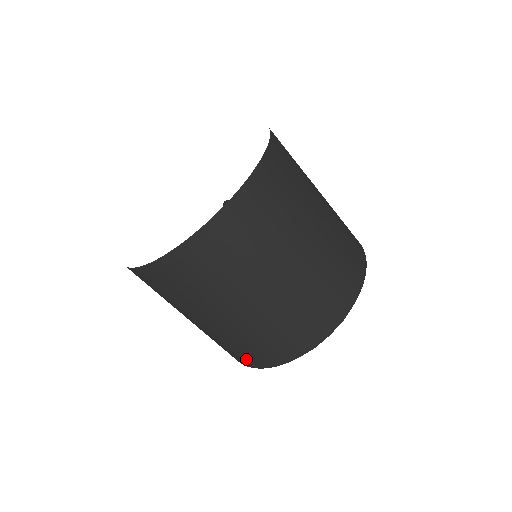
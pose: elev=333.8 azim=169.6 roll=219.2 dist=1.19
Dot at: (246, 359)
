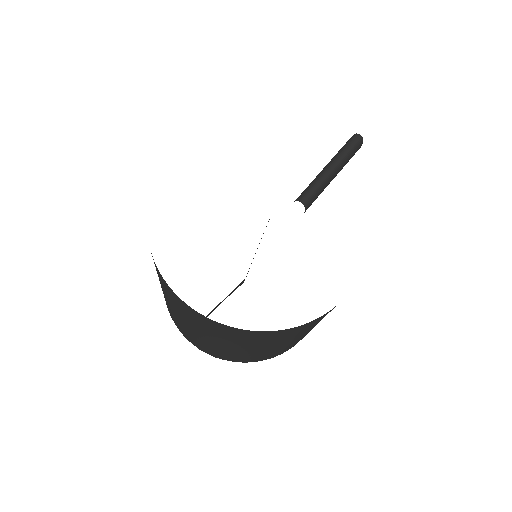
Dot at: occluded
